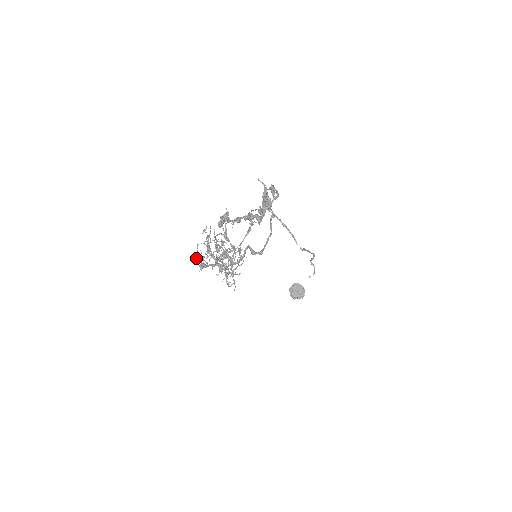
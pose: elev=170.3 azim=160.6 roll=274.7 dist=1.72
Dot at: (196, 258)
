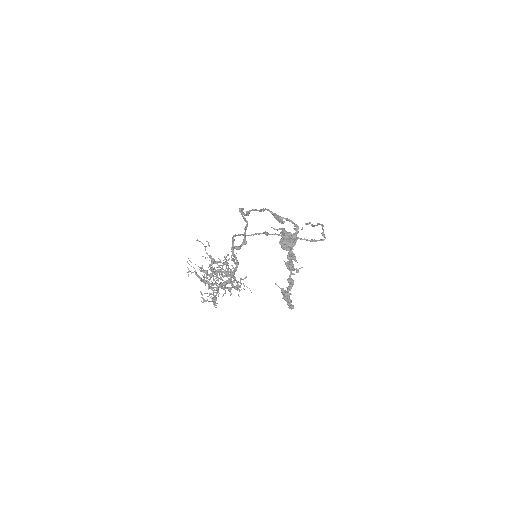
Dot at: (204, 301)
